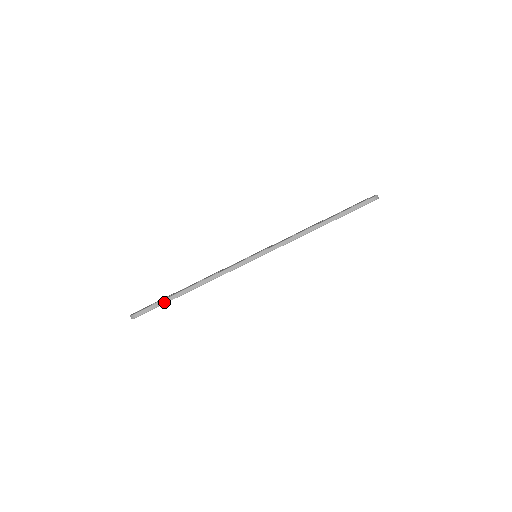
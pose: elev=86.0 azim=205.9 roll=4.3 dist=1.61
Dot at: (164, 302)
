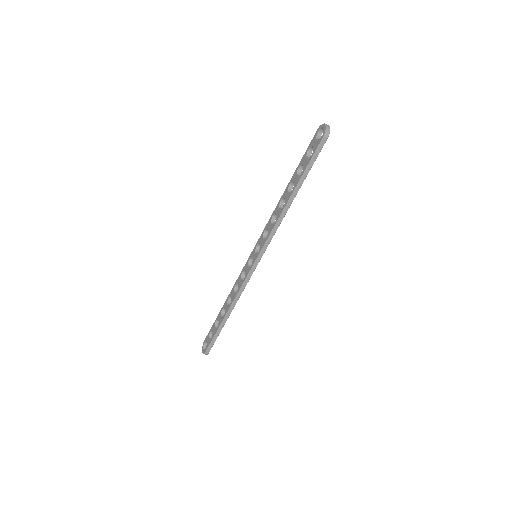
Dot at: (218, 334)
